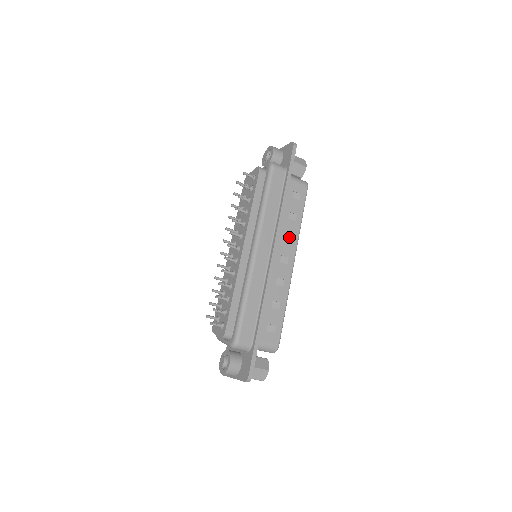
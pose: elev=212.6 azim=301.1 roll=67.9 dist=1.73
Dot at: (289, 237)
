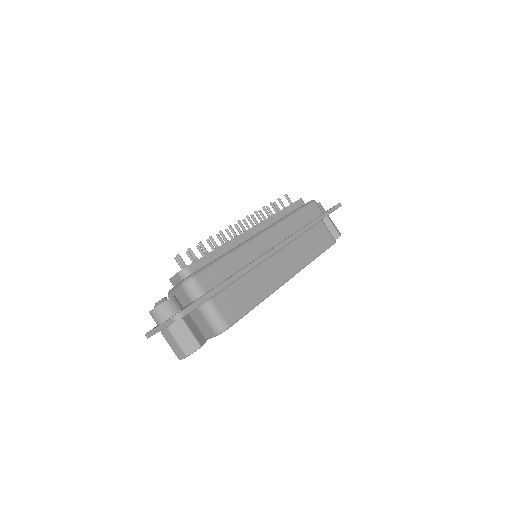
Dot at: (298, 257)
